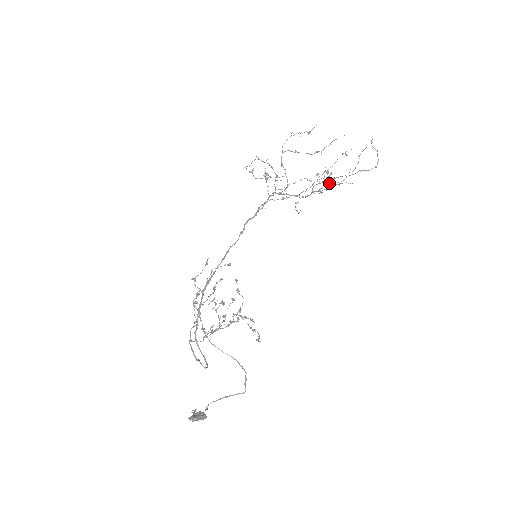
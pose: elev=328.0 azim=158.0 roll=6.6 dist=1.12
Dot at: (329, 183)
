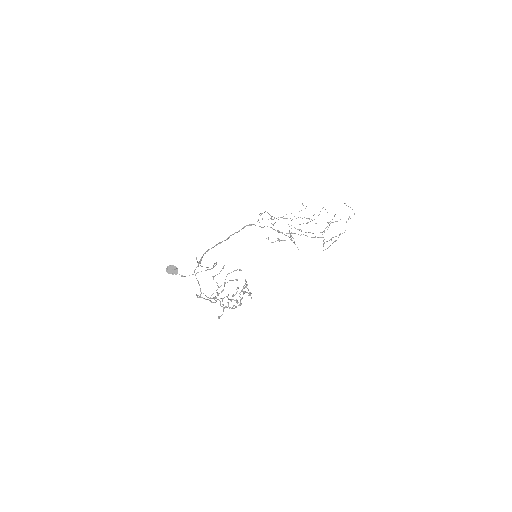
Dot at: (327, 241)
